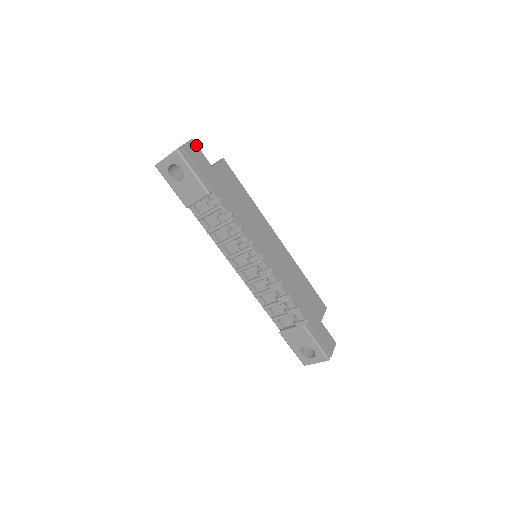
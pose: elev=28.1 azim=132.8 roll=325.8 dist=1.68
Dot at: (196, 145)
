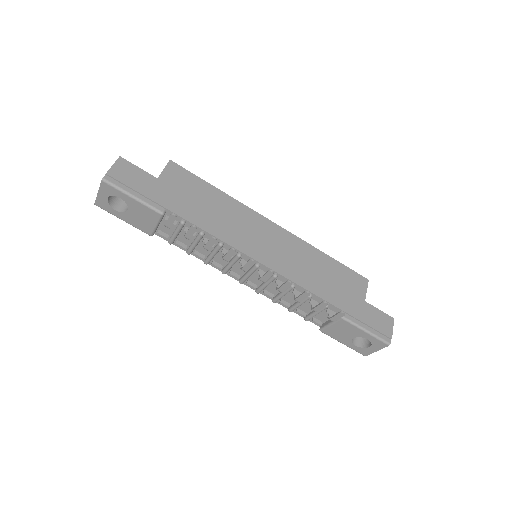
Dot at: (127, 162)
